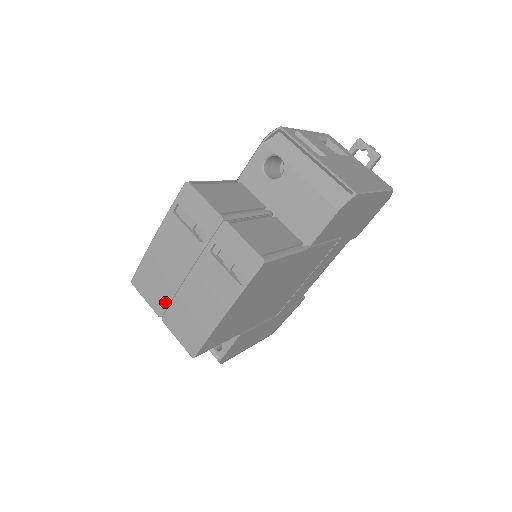
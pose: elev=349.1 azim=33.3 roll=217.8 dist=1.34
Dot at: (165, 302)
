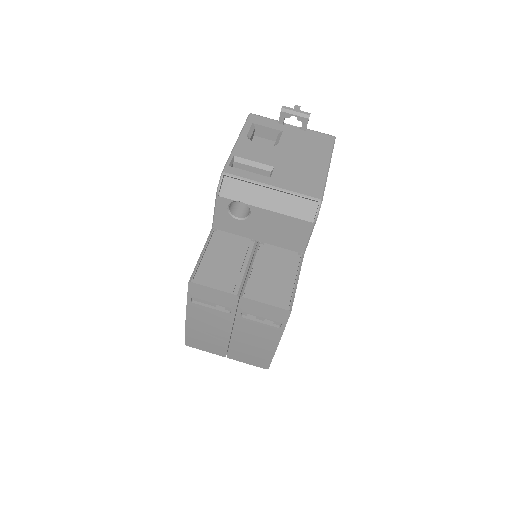
Dot at: (223, 349)
